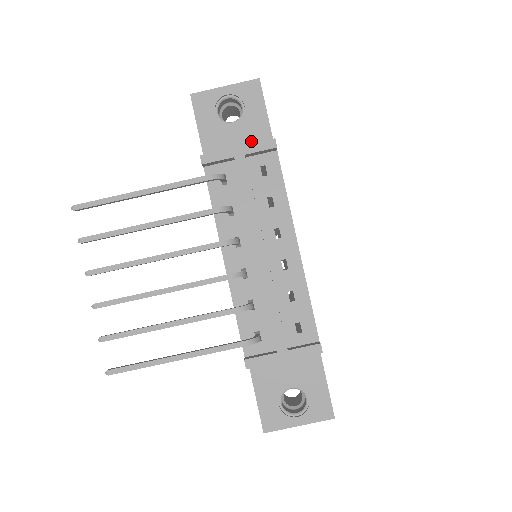
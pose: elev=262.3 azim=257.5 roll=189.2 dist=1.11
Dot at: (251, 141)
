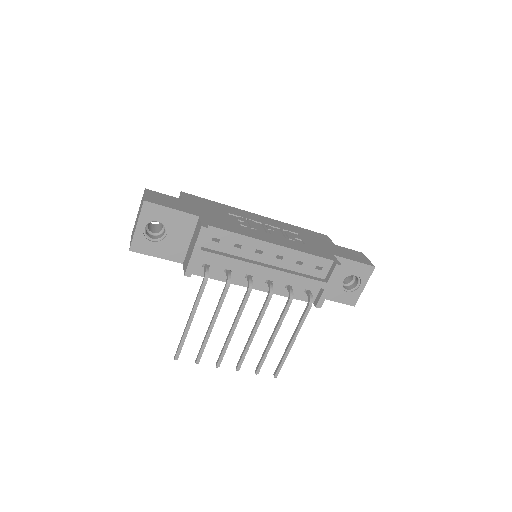
Dot at: (185, 229)
